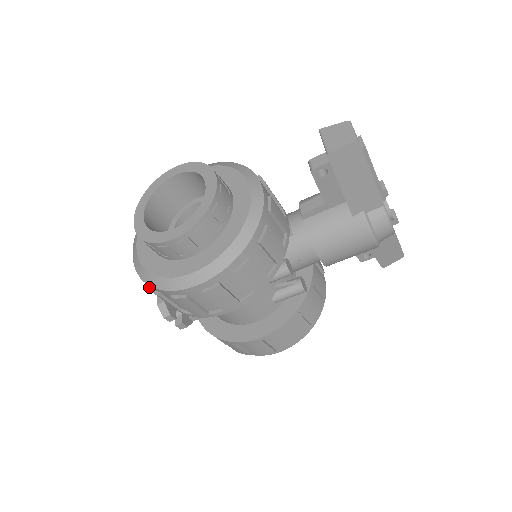
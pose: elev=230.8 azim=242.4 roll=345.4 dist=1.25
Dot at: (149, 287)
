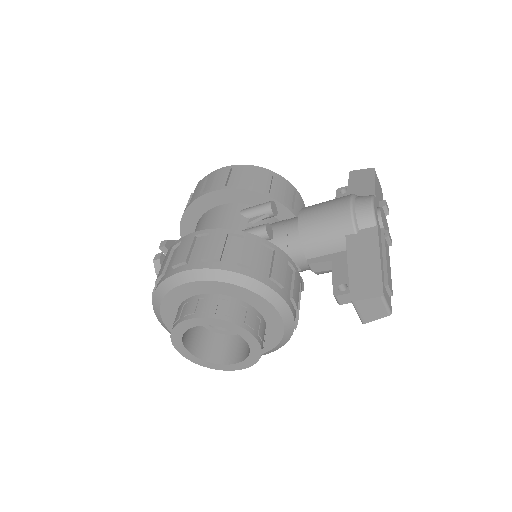
Dot at: occluded
